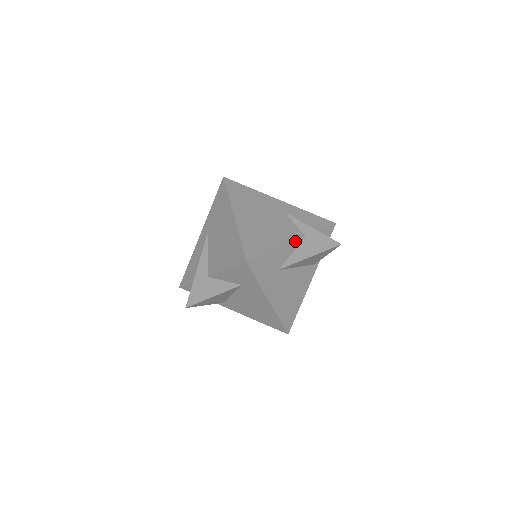
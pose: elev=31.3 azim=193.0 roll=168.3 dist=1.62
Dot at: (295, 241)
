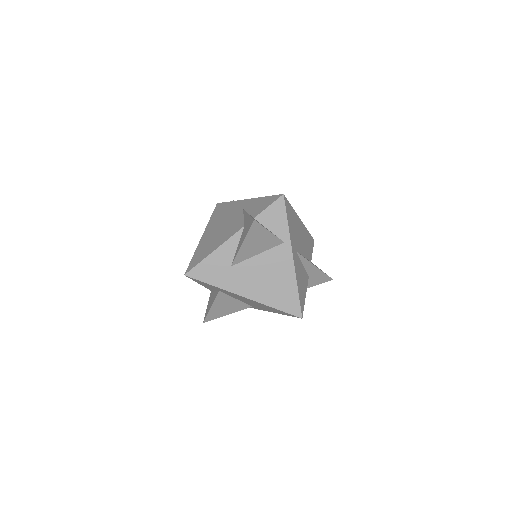
Dot at: (233, 235)
